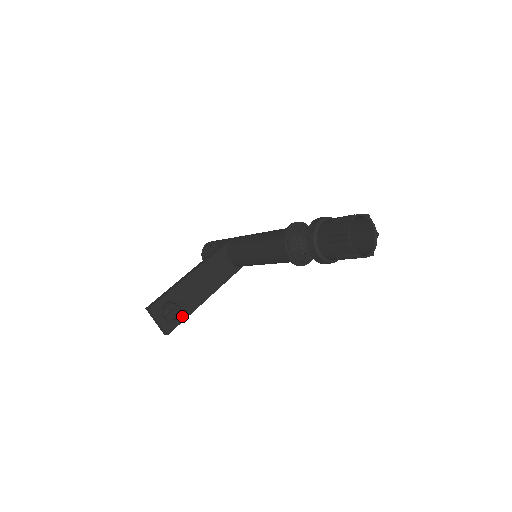
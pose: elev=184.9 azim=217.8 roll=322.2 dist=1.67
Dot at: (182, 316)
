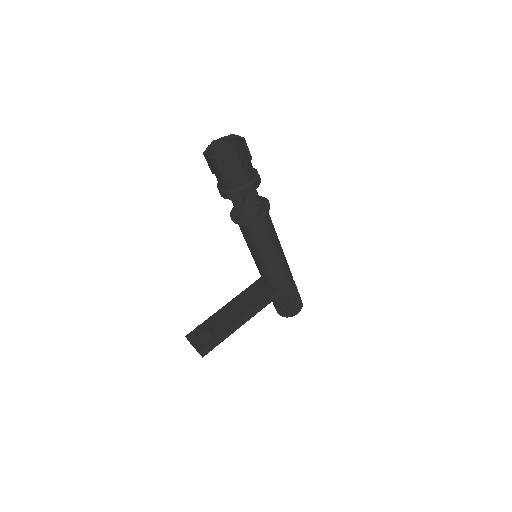
Dot at: (215, 337)
